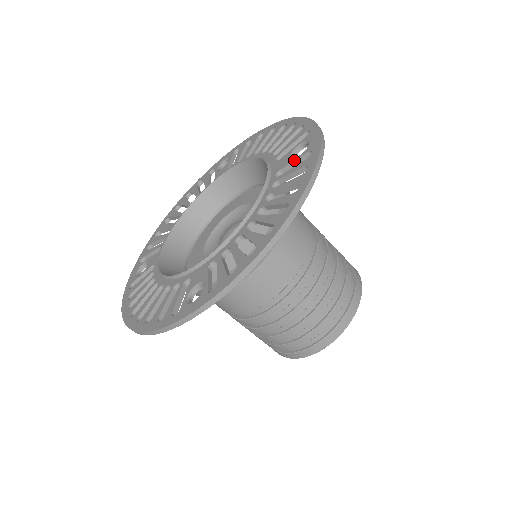
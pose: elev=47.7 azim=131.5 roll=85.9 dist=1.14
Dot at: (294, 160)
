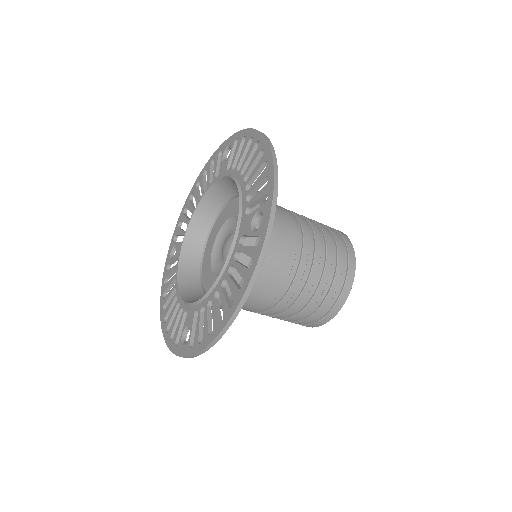
Dot at: (250, 235)
